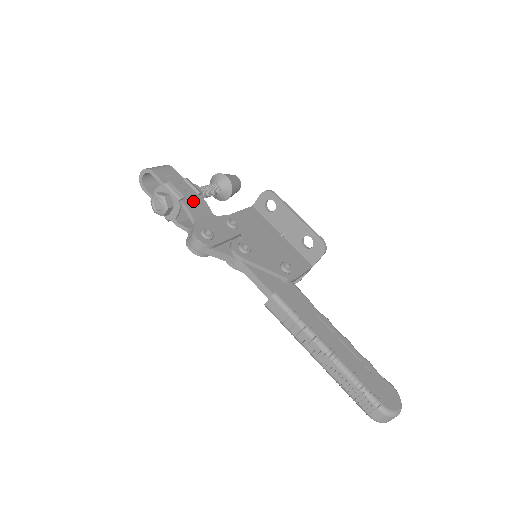
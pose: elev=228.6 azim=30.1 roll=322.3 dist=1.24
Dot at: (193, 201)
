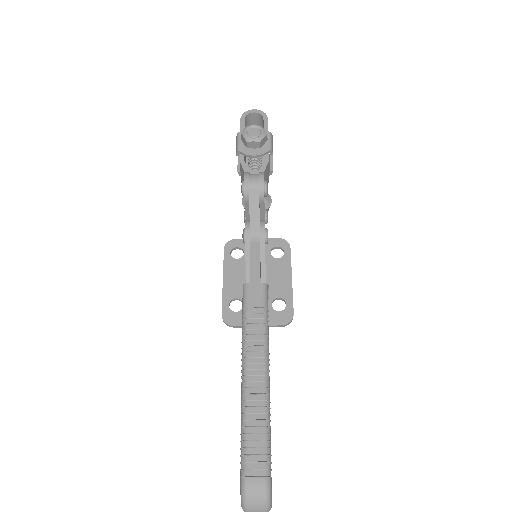
Dot at: occluded
